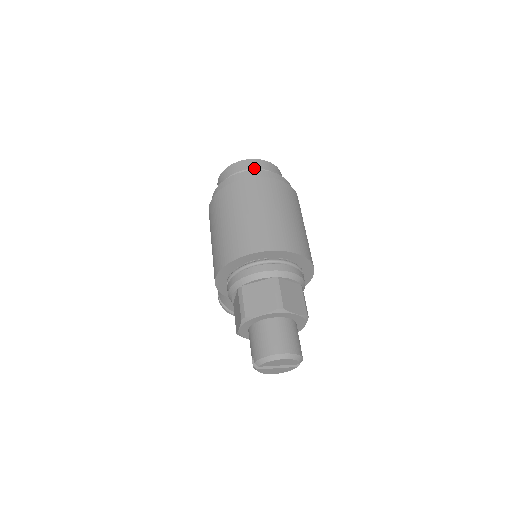
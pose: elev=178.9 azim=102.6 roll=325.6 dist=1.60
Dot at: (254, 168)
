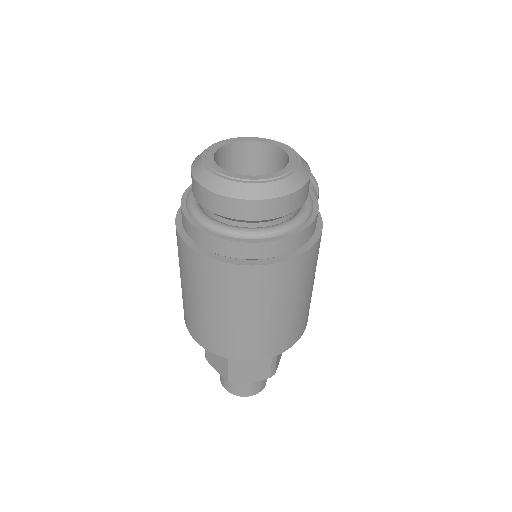
Dot at: (225, 217)
